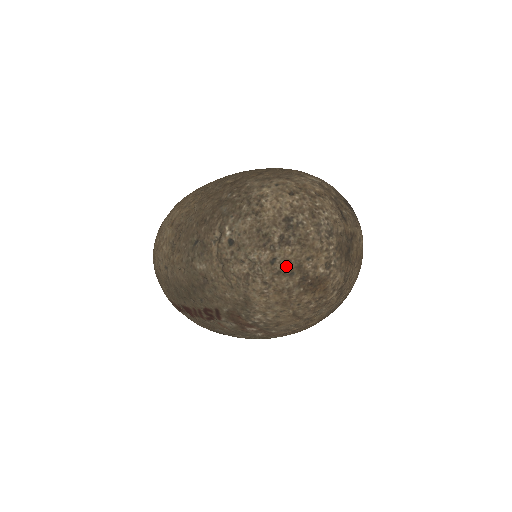
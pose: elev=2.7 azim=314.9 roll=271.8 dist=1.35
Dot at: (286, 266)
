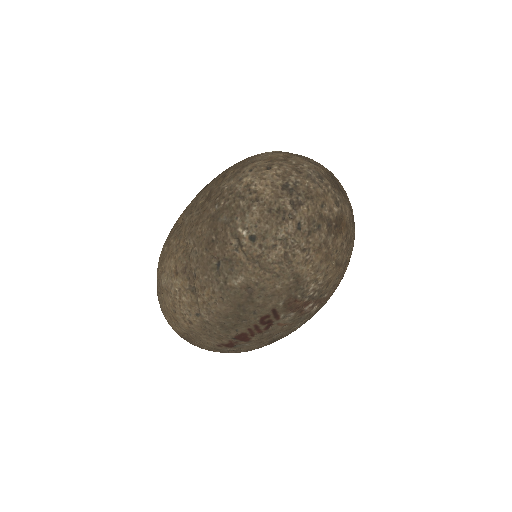
Dot at: (311, 223)
